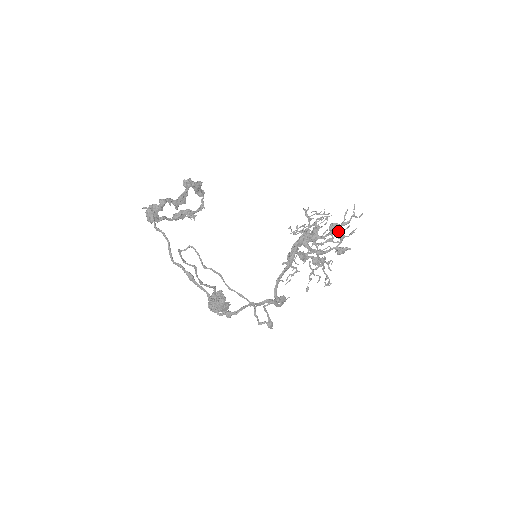
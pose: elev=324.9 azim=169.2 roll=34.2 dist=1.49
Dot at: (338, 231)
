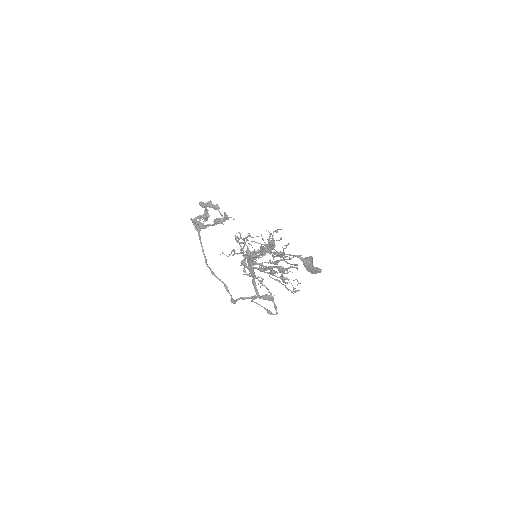
Dot at: (262, 255)
